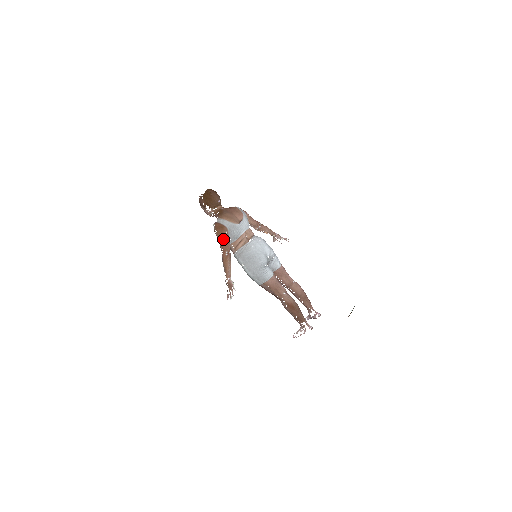
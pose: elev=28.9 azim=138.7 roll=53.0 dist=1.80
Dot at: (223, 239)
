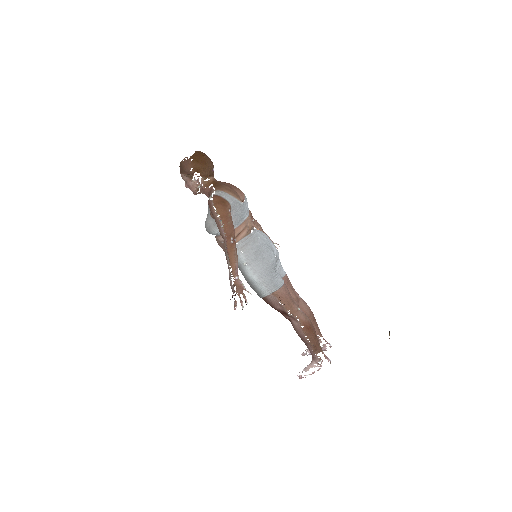
Dot at: (226, 219)
